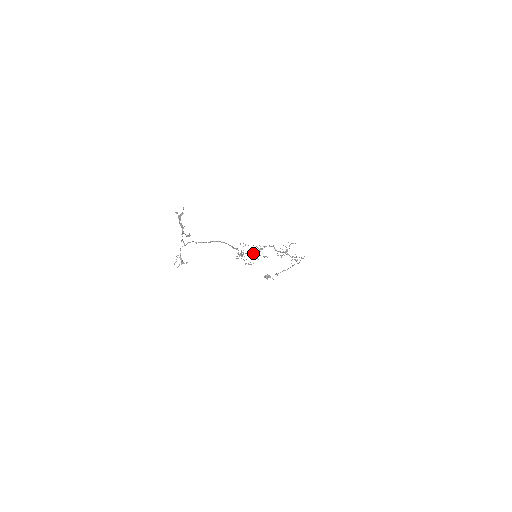
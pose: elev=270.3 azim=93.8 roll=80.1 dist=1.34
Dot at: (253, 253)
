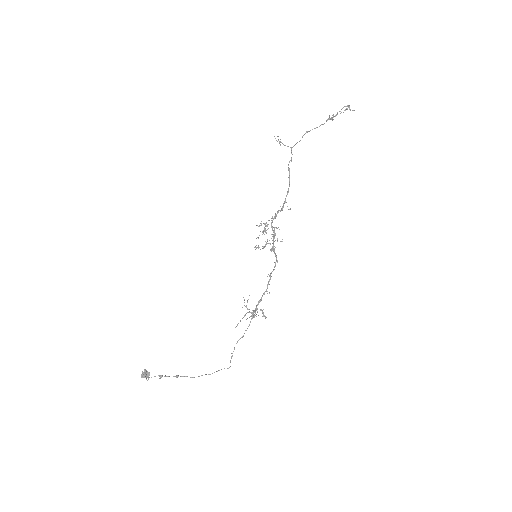
Dot at: (273, 236)
